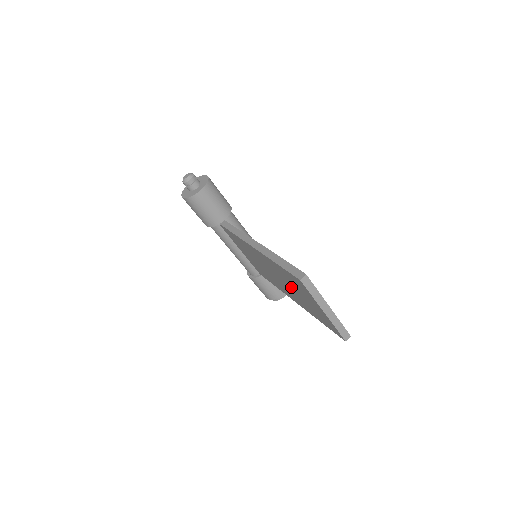
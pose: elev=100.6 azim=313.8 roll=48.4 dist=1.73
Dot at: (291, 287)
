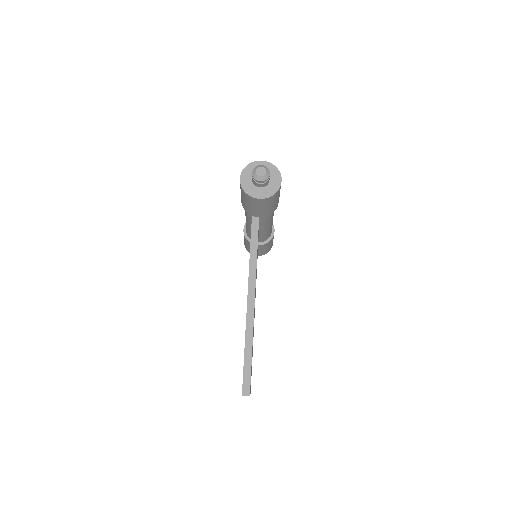
Dot at: occluded
